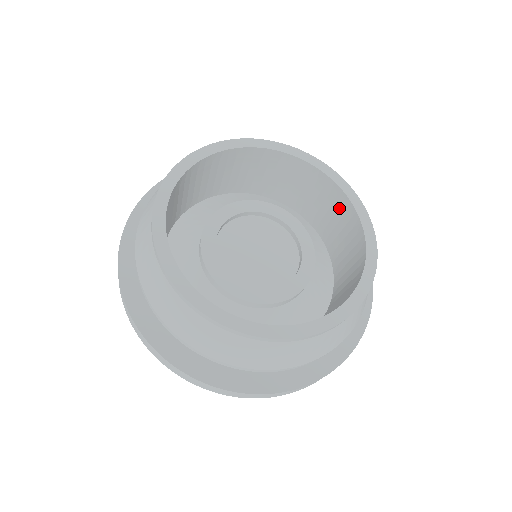
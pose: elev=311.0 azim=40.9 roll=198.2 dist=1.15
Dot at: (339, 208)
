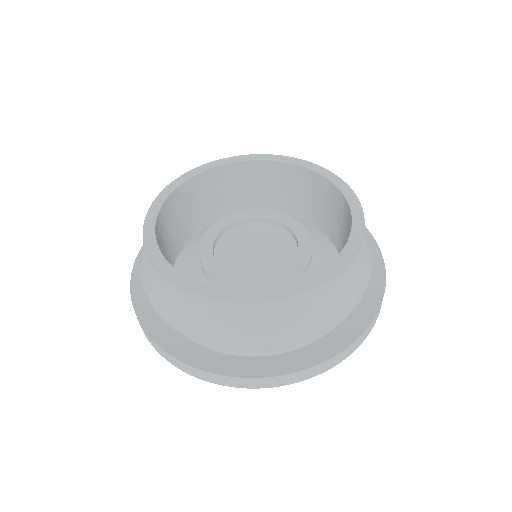
Dot at: occluded
